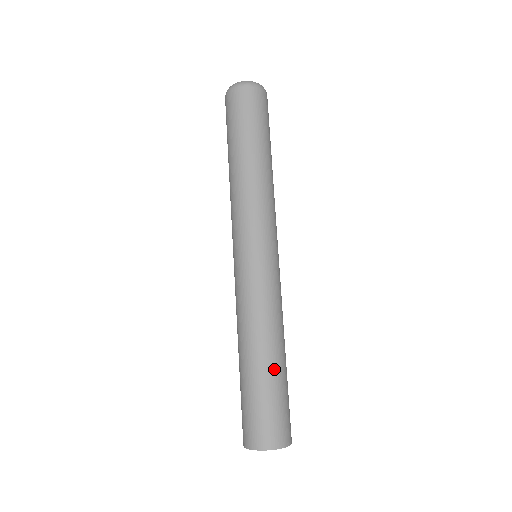
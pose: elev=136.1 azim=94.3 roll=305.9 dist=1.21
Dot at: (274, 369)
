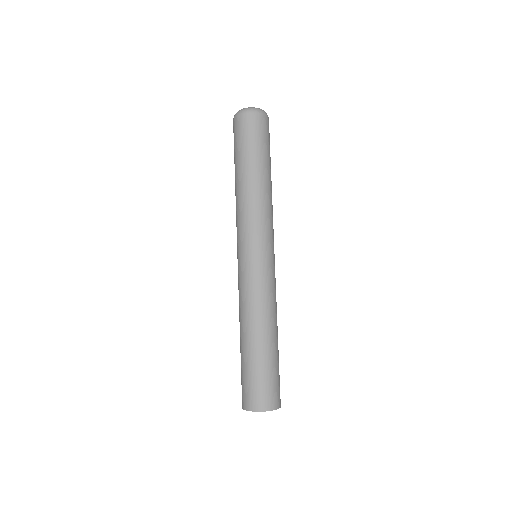
Dot at: (268, 349)
